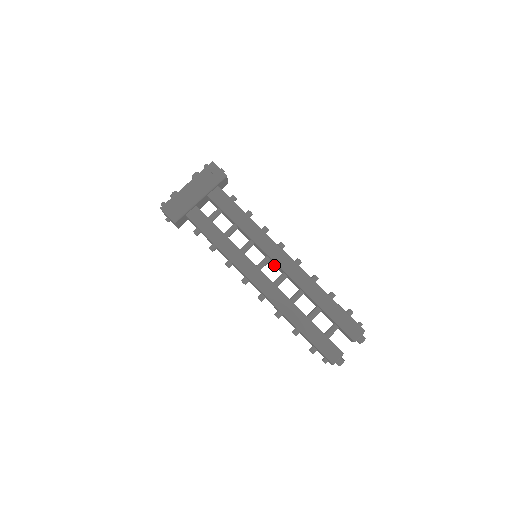
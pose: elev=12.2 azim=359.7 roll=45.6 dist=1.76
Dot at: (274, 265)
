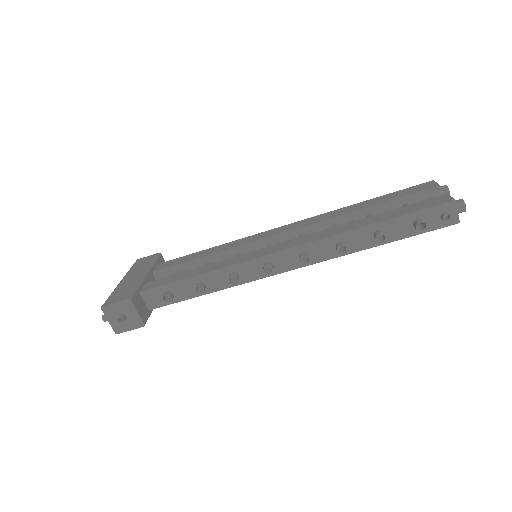
Dot at: occluded
